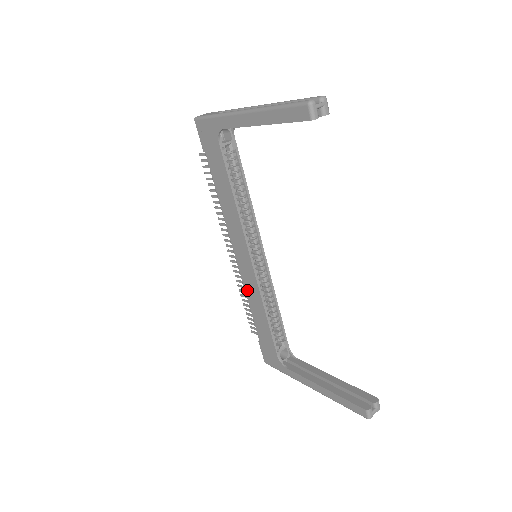
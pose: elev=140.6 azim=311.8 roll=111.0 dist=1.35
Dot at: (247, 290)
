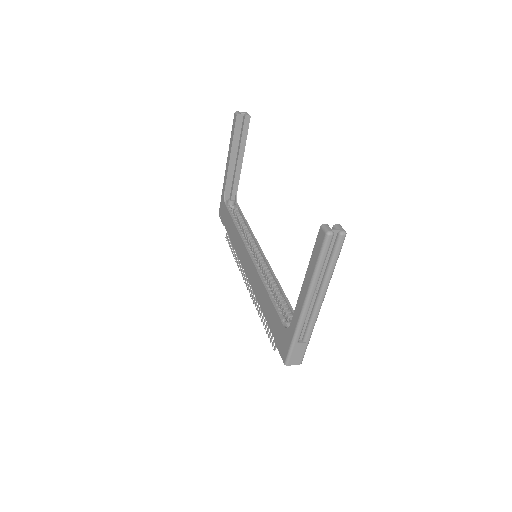
Dot at: (255, 291)
